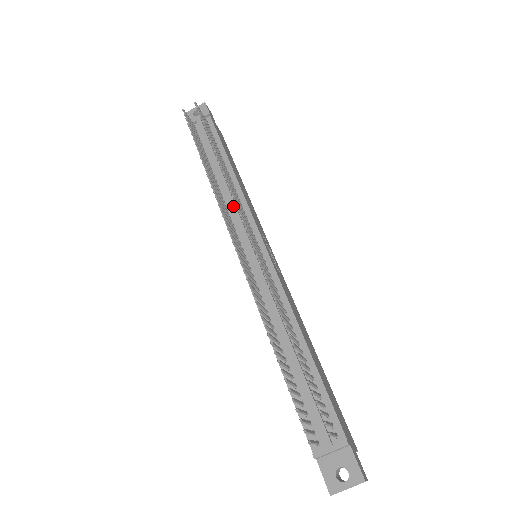
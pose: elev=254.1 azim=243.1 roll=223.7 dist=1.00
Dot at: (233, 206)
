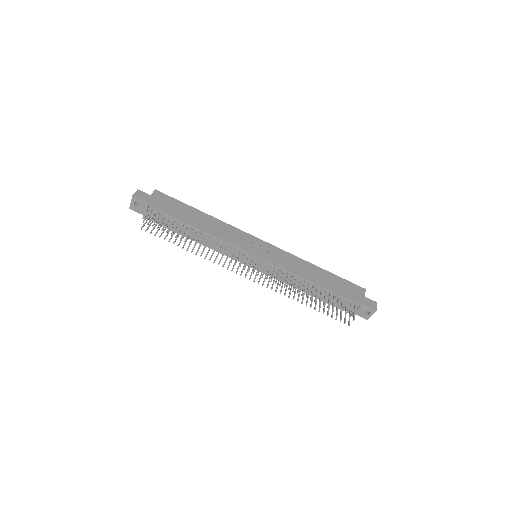
Dot at: (223, 250)
